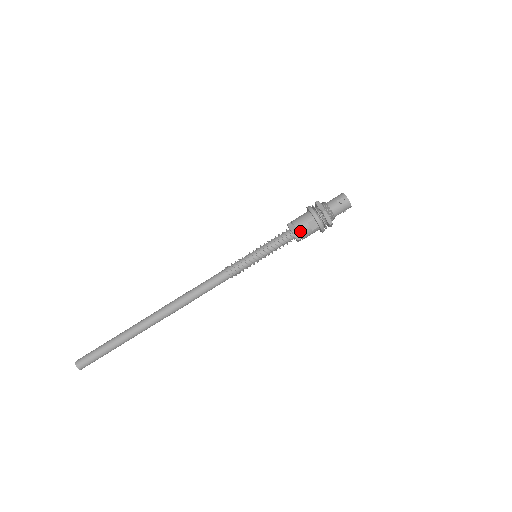
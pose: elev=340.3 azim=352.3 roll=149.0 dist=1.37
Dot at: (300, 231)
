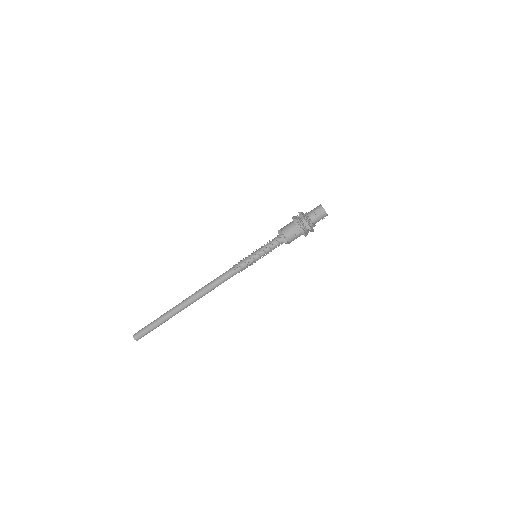
Dot at: (286, 236)
